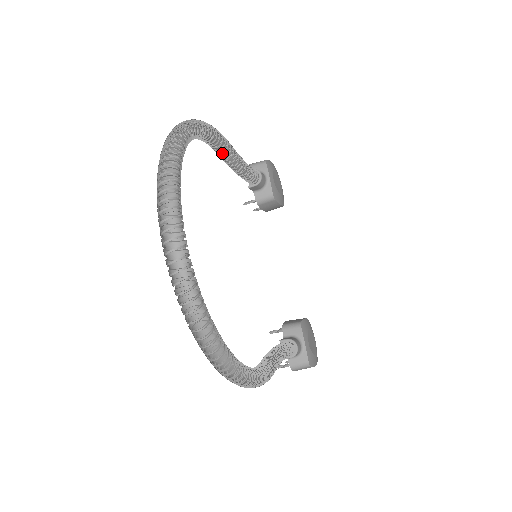
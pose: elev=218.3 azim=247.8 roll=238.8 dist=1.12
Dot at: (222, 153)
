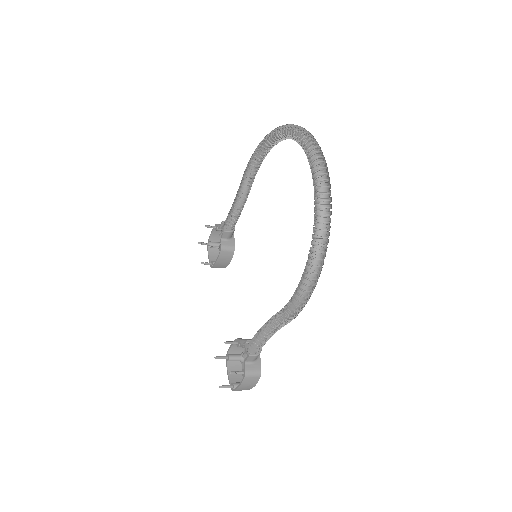
Dot at: (240, 186)
